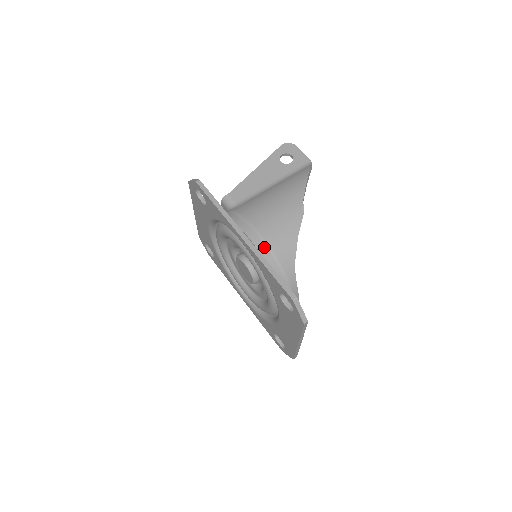
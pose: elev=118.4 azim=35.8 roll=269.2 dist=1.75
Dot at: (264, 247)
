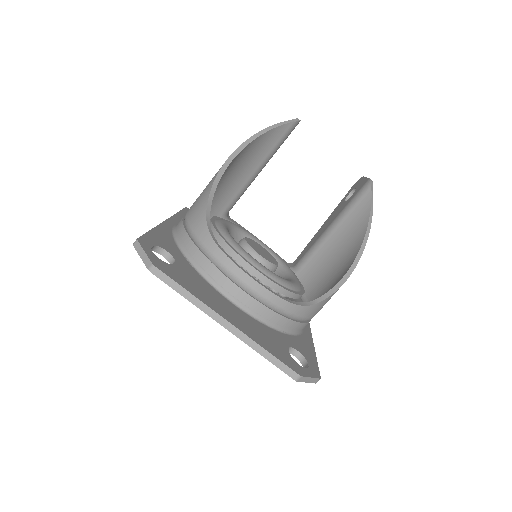
Dot at: (182, 221)
